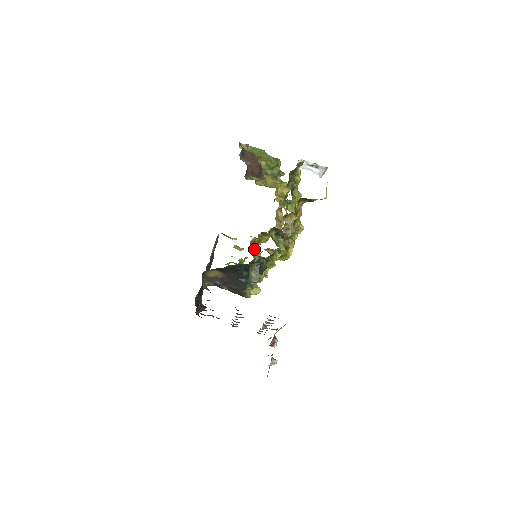
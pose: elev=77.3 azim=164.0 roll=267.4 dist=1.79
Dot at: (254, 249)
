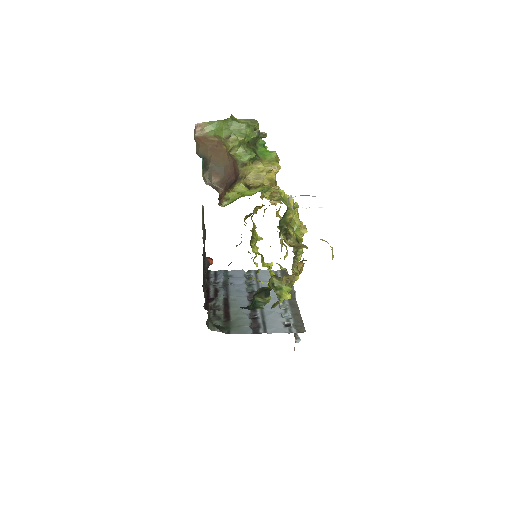
Dot at: (251, 238)
